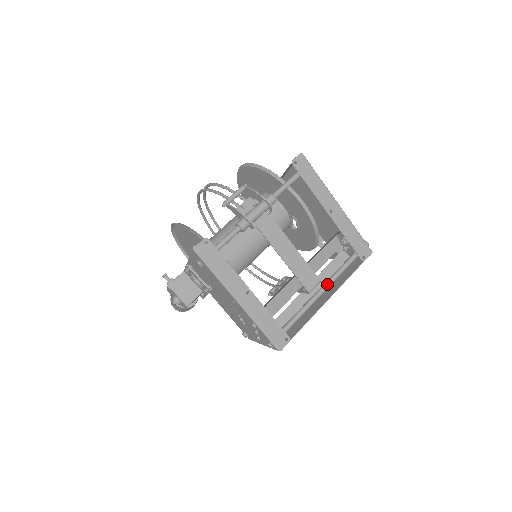
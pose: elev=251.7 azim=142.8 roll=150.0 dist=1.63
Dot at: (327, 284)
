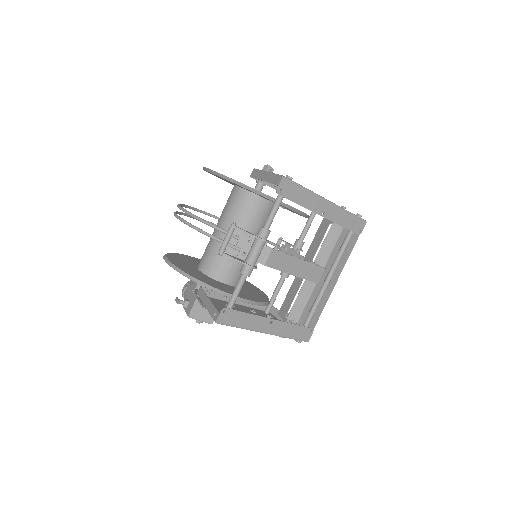
Dot at: (333, 271)
